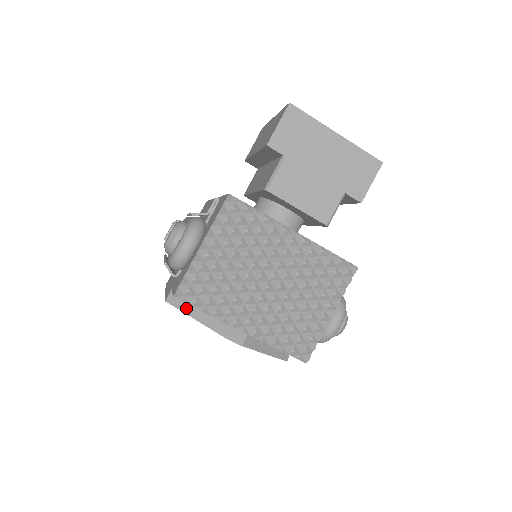
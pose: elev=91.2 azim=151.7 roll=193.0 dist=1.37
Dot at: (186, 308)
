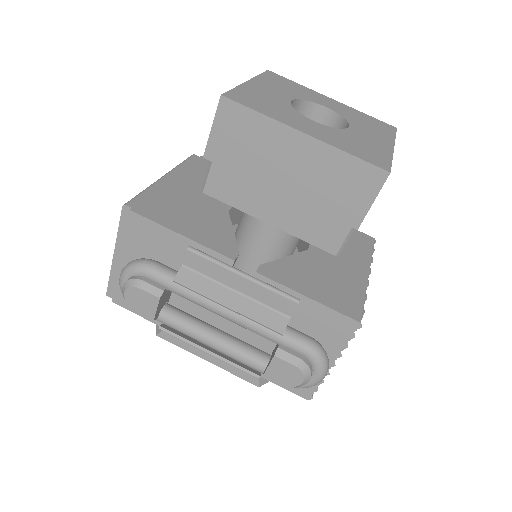
Dot at: occluded
